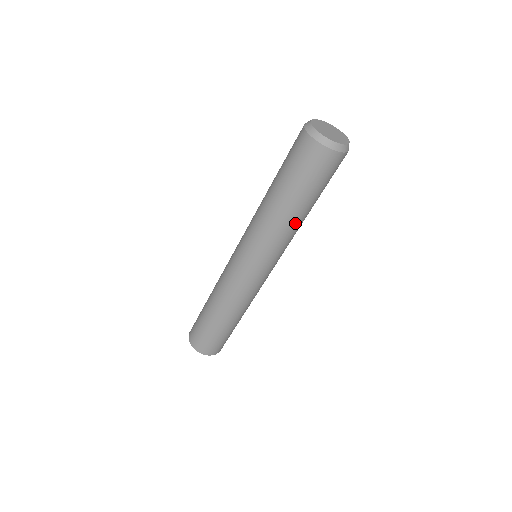
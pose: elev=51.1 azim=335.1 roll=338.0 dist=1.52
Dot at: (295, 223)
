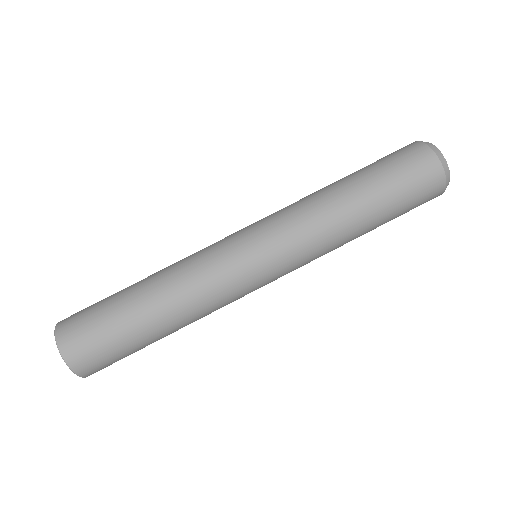
Dot at: (338, 206)
